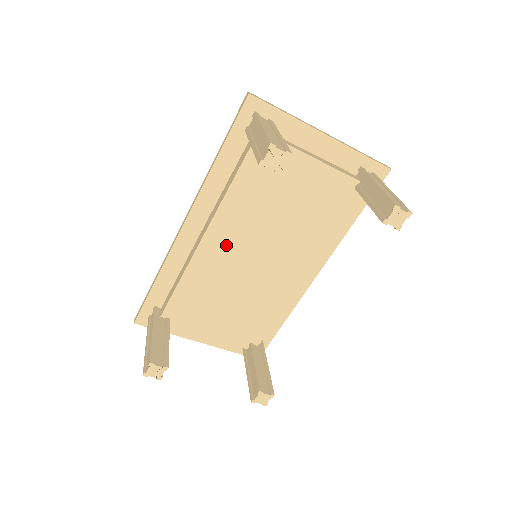
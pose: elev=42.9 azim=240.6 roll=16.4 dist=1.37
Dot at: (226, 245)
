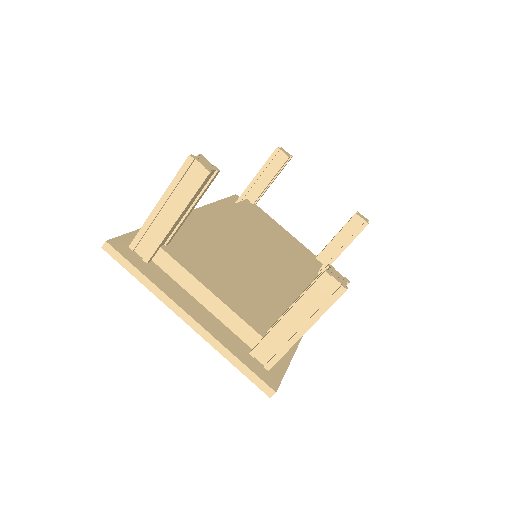
Dot at: (231, 230)
